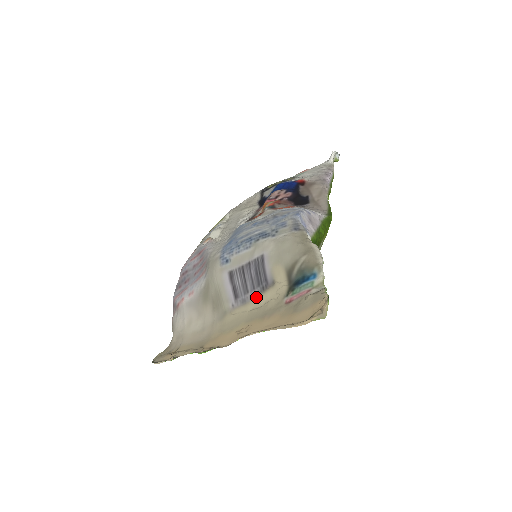
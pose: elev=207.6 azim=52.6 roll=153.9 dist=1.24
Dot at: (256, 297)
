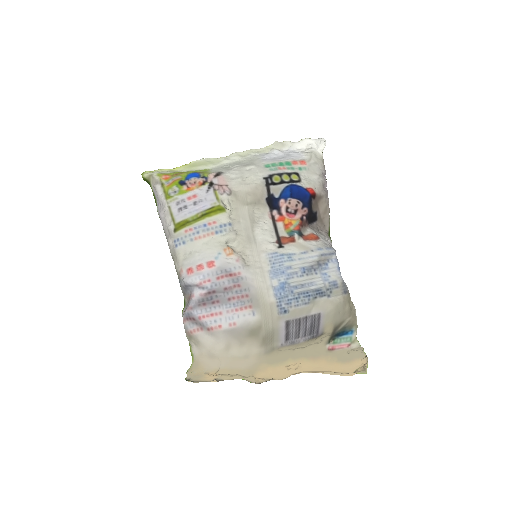
Dot at: (305, 342)
